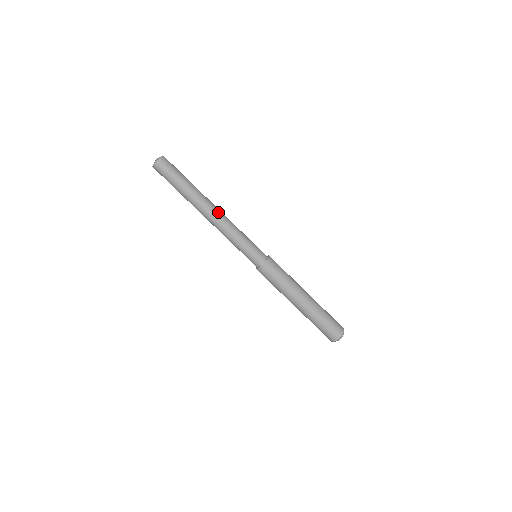
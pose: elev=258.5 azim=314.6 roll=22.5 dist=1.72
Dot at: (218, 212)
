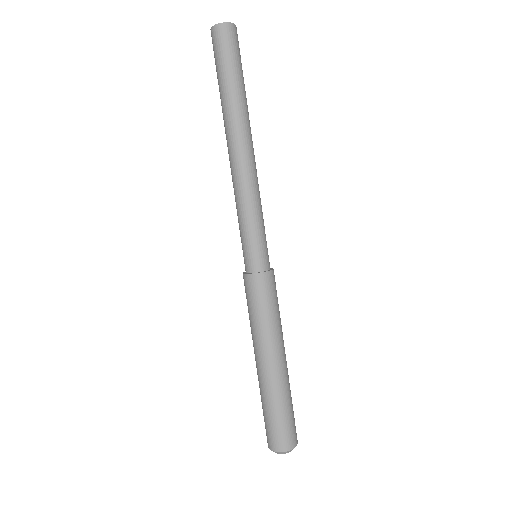
Dot at: (246, 157)
